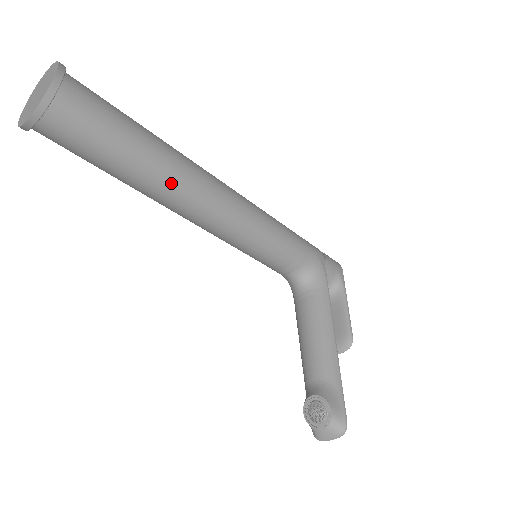
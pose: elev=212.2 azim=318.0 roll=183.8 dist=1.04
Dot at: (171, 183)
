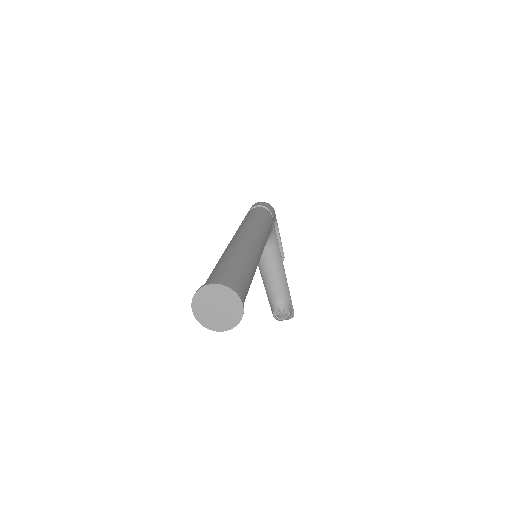
Dot at: occluded
